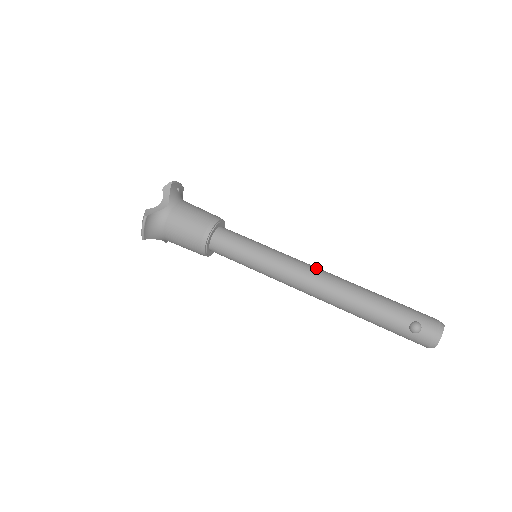
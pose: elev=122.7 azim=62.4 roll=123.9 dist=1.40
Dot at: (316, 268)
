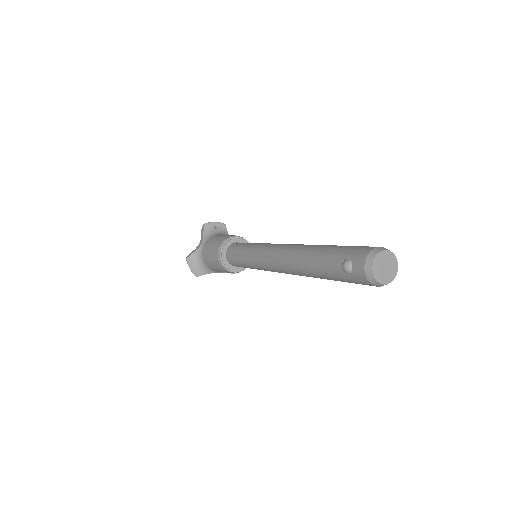
Dot at: (282, 245)
